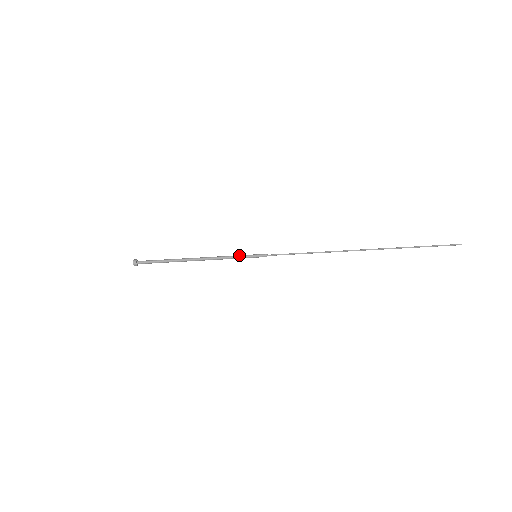
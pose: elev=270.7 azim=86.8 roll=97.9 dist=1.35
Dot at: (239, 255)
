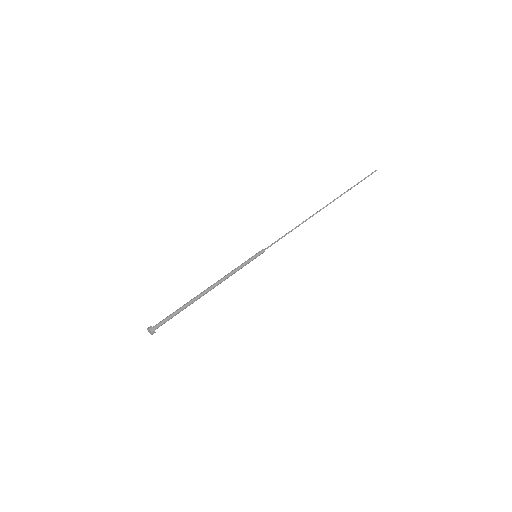
Dot at: (242, 263)
